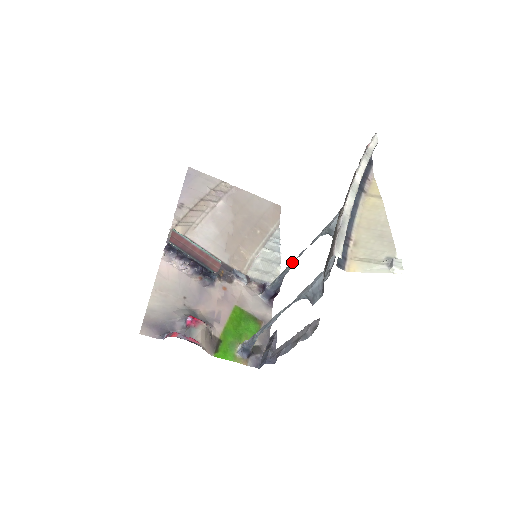
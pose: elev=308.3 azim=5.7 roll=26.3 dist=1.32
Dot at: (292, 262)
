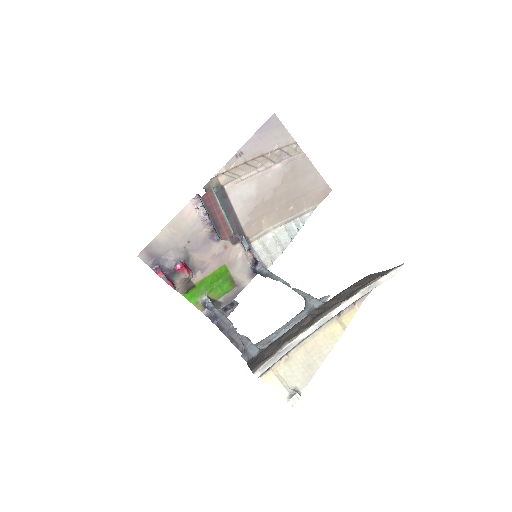
Dot at: (279, 278)
